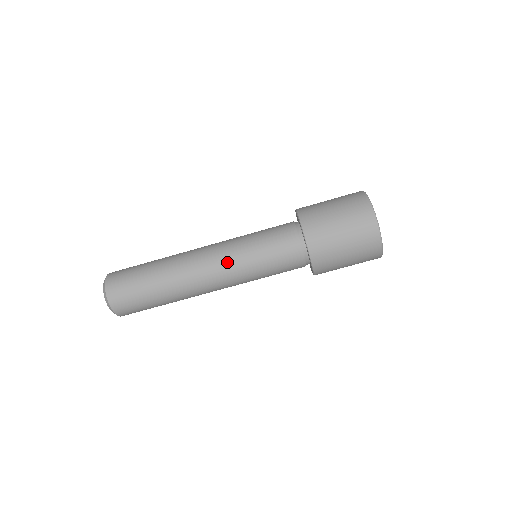
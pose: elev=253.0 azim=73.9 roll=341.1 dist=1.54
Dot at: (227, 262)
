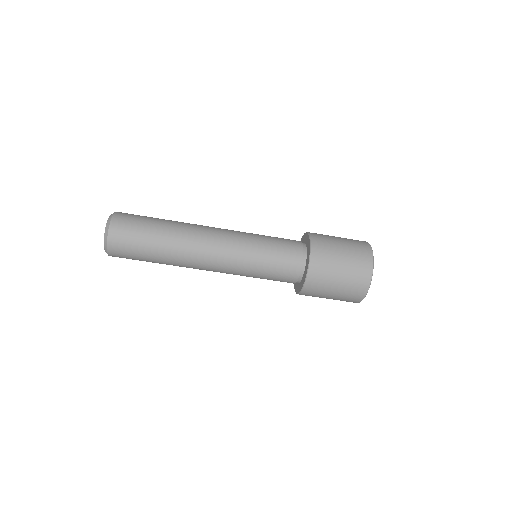
Dot at: (235, 238)
